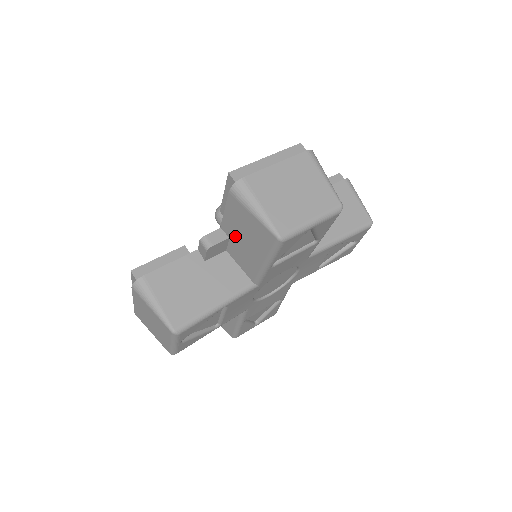
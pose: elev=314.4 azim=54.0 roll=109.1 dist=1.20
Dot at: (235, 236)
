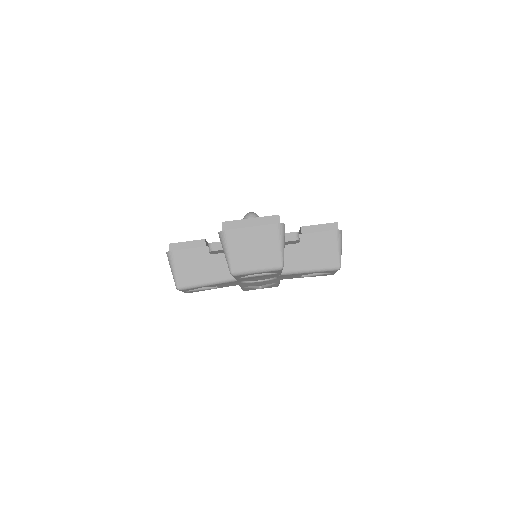
Dot at: occluded
